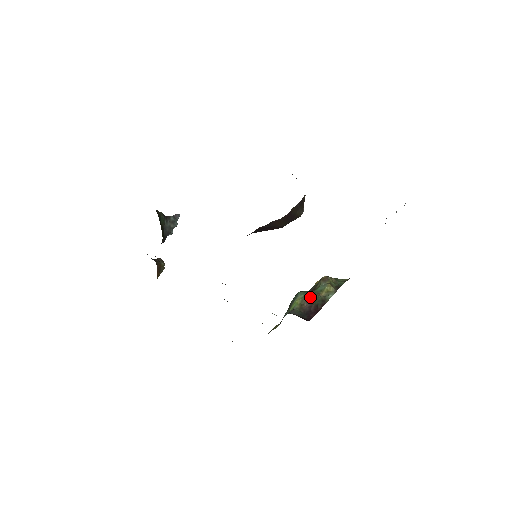
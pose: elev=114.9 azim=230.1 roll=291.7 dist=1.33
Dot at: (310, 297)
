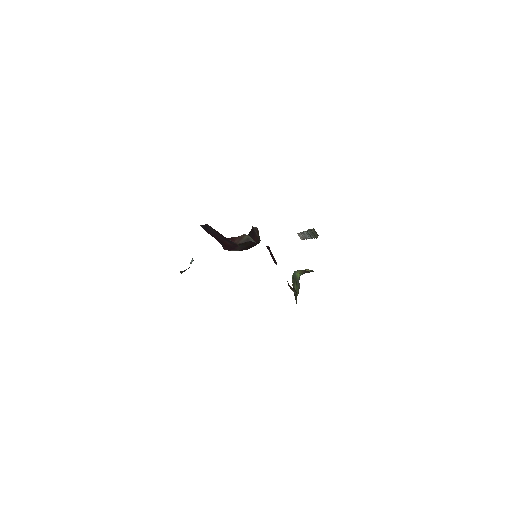
Dot at: (303, 270)
